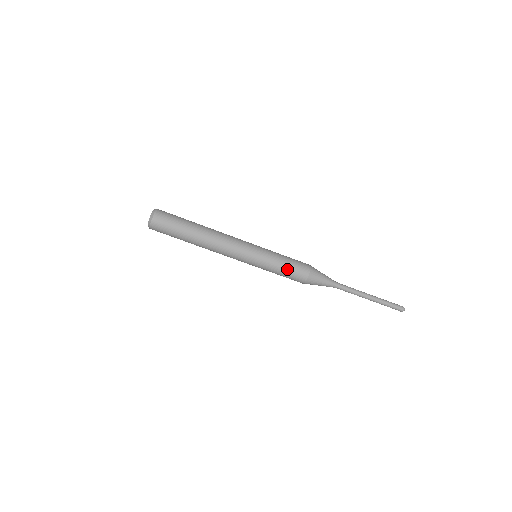
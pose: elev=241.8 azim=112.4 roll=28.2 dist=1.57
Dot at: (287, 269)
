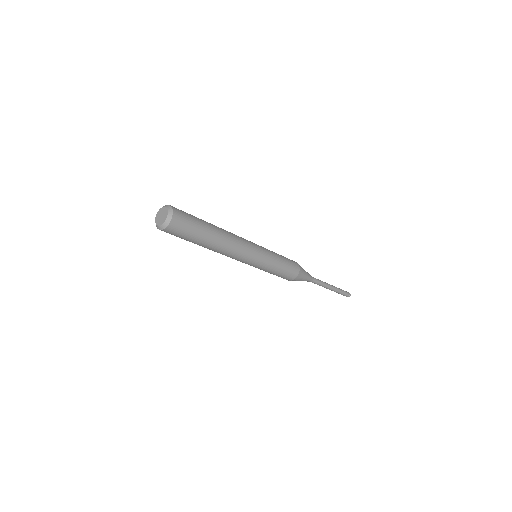
Dot at: (283, 271)
